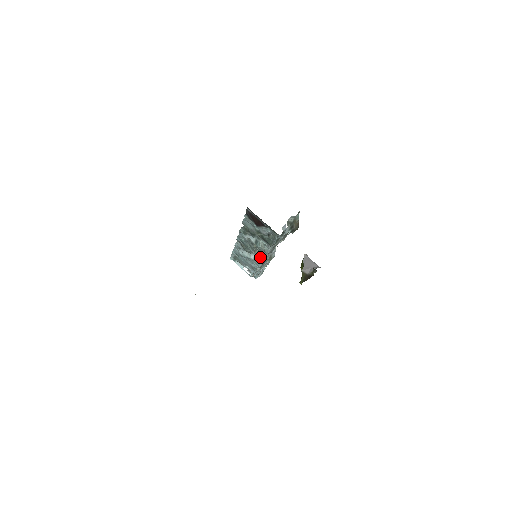
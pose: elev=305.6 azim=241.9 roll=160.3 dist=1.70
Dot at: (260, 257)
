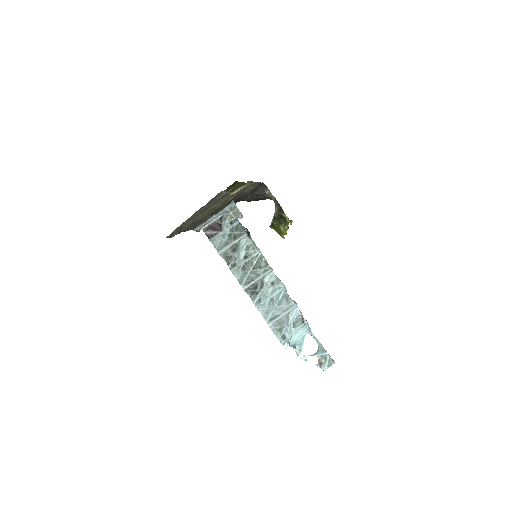
Dot at: (238, 214)
